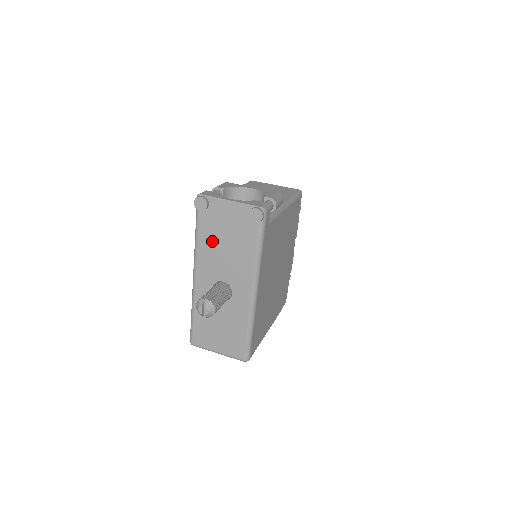
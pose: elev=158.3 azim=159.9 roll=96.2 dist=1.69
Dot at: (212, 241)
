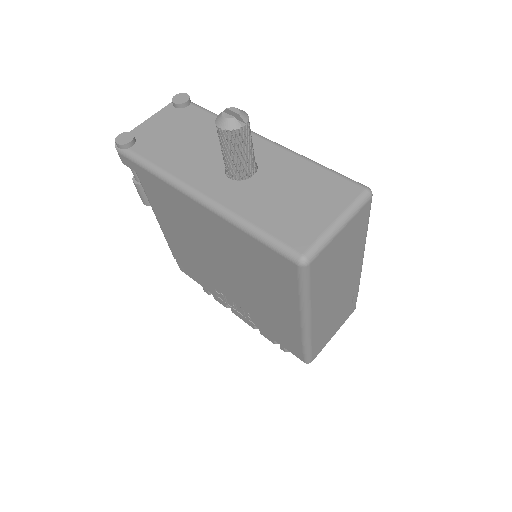
Dot at: (172, 152)
